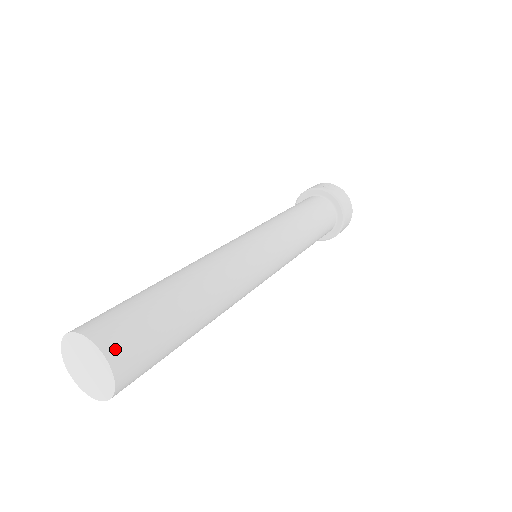
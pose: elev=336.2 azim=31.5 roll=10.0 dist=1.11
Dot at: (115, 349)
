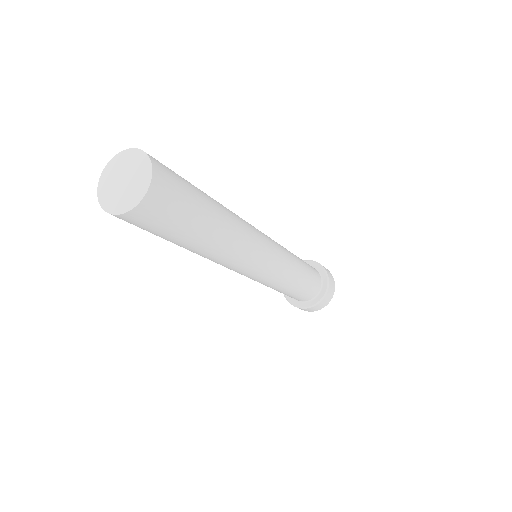
Dot at: occluded
